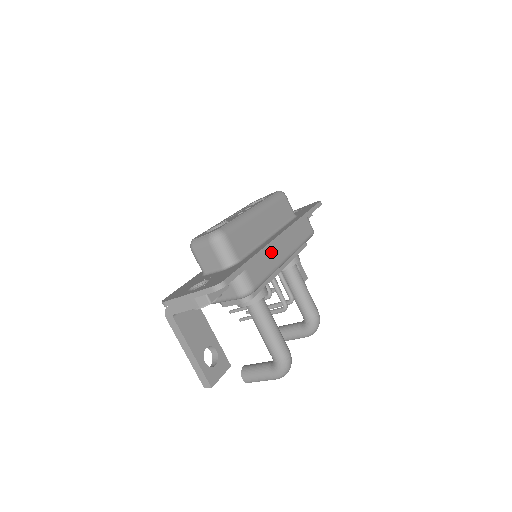
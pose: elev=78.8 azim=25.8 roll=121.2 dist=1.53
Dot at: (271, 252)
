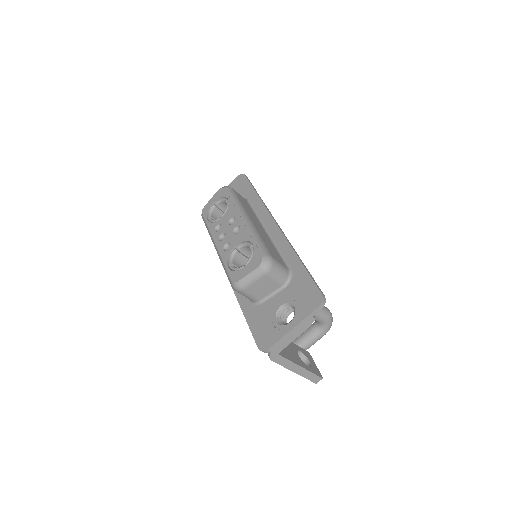
Dot at: occluded
